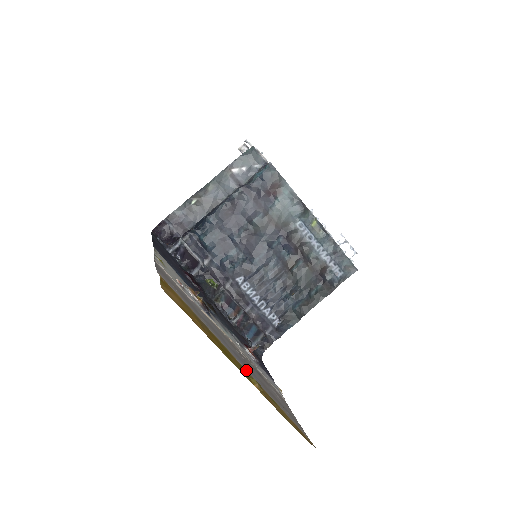
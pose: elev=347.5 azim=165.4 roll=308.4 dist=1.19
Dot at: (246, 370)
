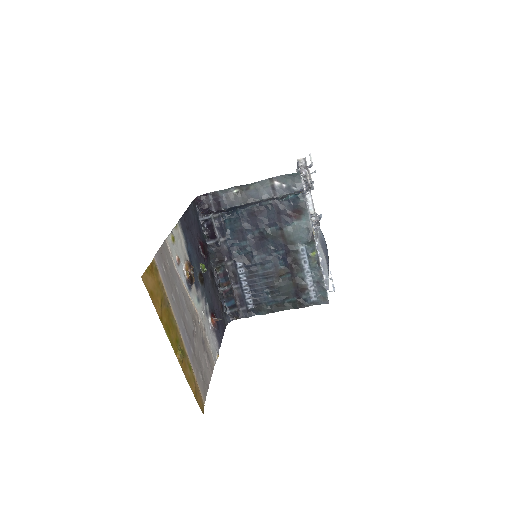
Dot at: (183, 341)
